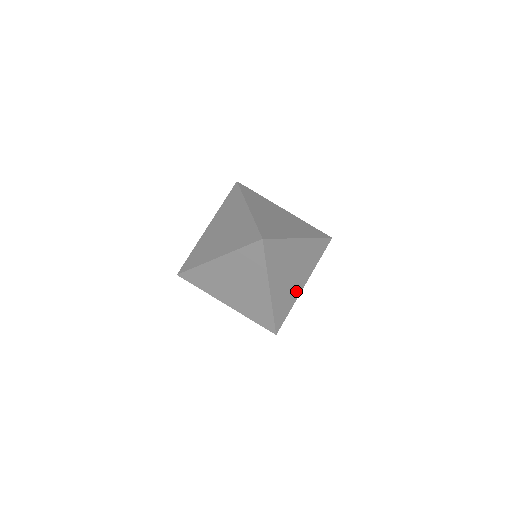
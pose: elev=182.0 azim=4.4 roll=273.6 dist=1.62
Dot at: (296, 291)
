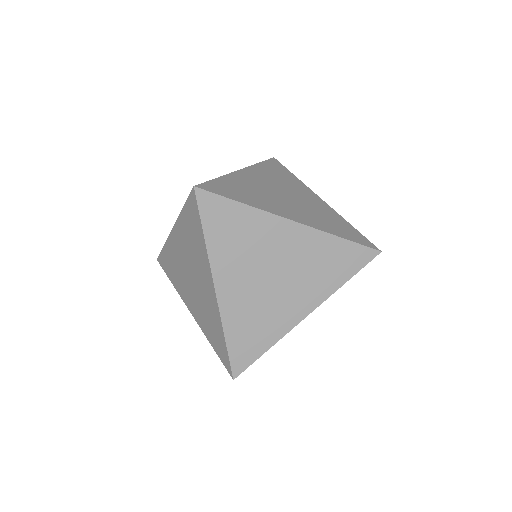
Dot at: (284, 318)
